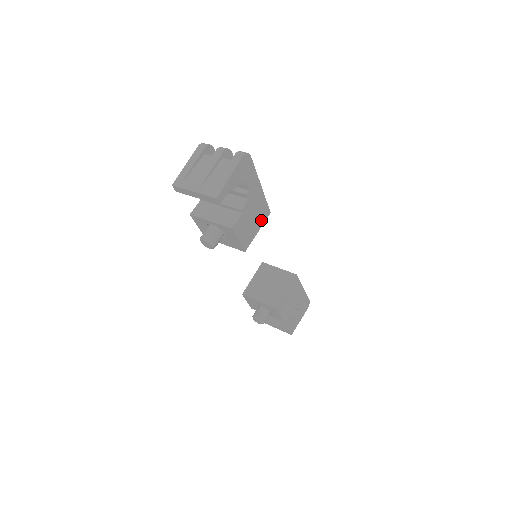
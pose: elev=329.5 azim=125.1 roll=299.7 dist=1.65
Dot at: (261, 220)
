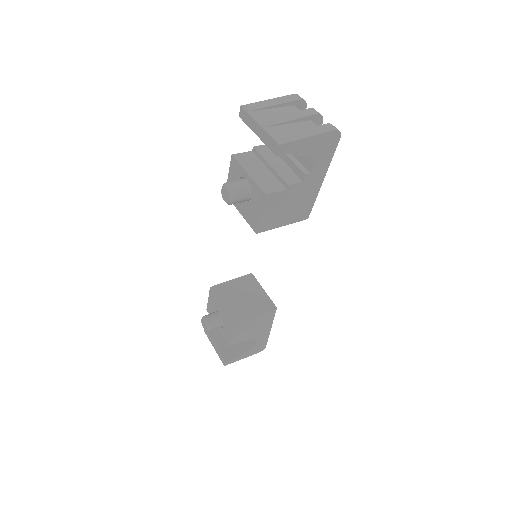
Dot at: (295, 217)
